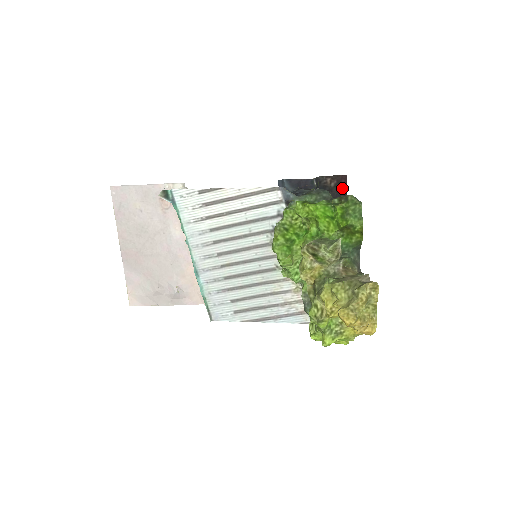
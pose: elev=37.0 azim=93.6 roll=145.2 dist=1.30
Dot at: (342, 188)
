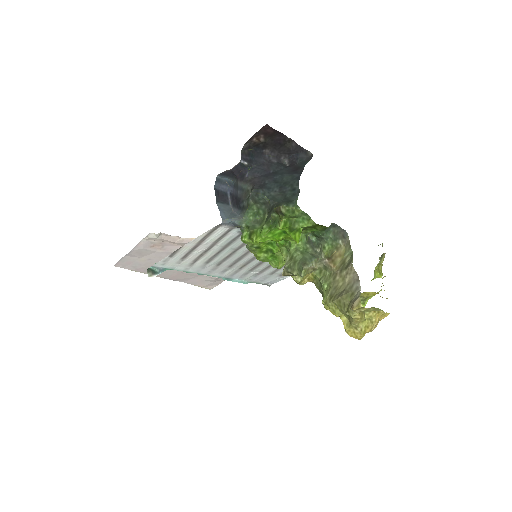
Dot at: (273, 134)
